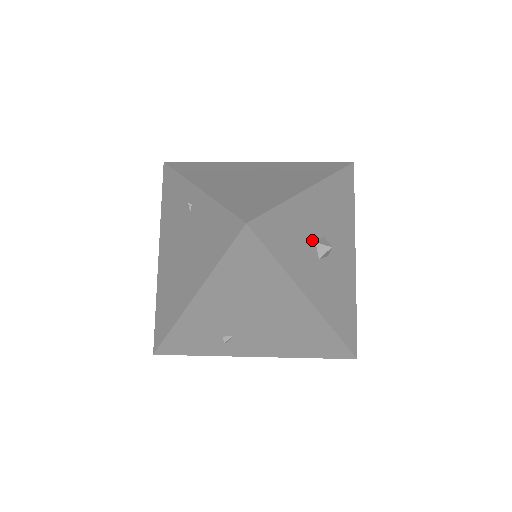
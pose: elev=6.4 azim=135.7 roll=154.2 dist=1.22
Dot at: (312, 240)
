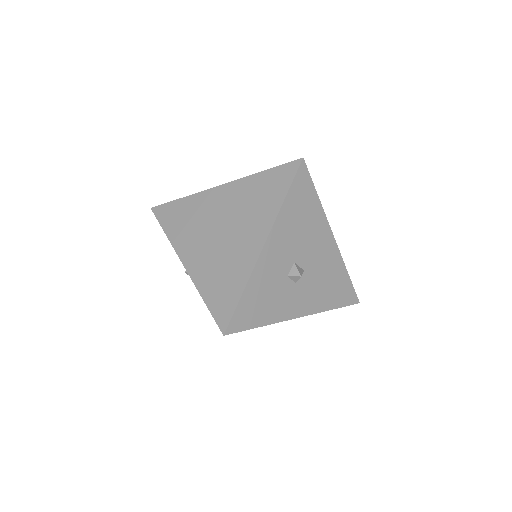
Dot at: (284, 278)
